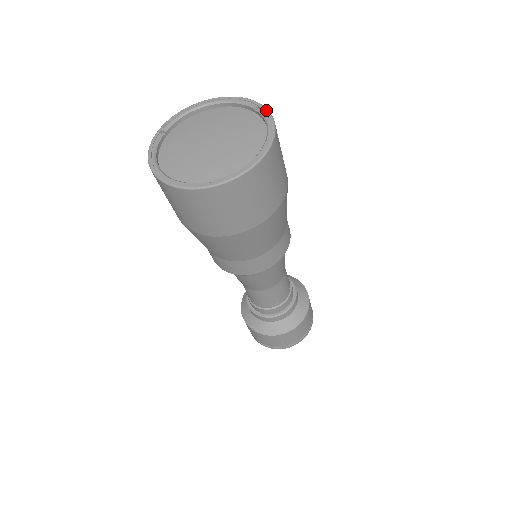
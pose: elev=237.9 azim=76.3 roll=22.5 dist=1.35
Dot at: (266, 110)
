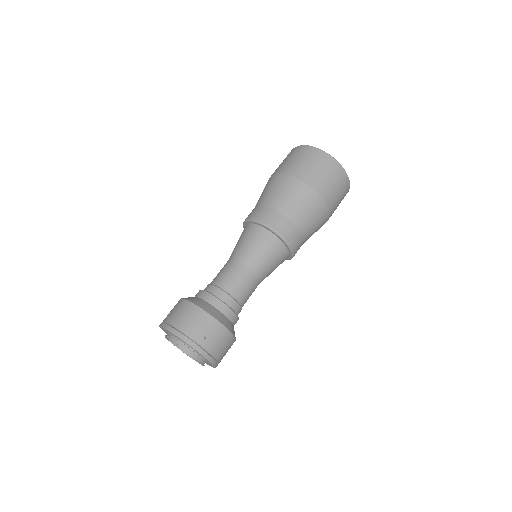
Dot at: occluded
